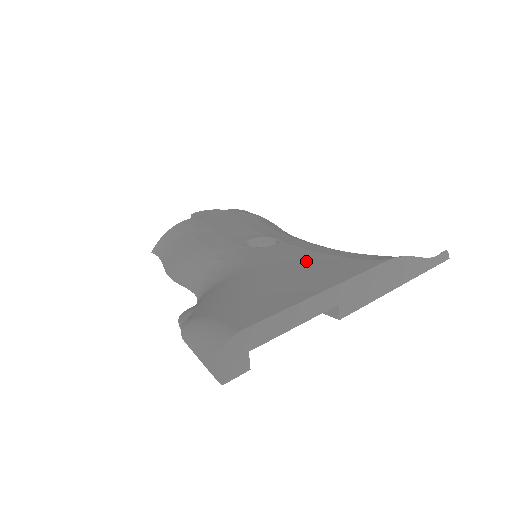
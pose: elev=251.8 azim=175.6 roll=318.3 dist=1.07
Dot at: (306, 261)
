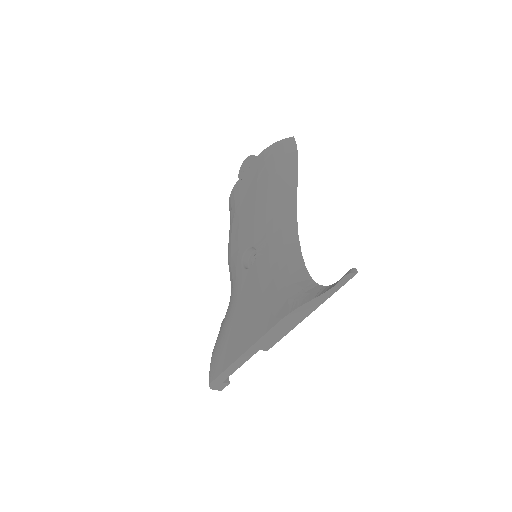
Dot at: (252, 306)
